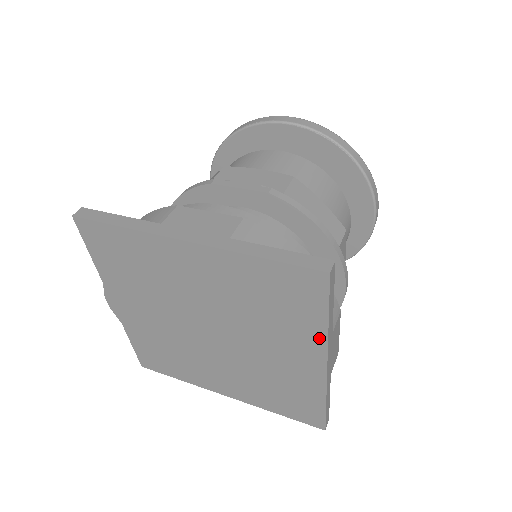
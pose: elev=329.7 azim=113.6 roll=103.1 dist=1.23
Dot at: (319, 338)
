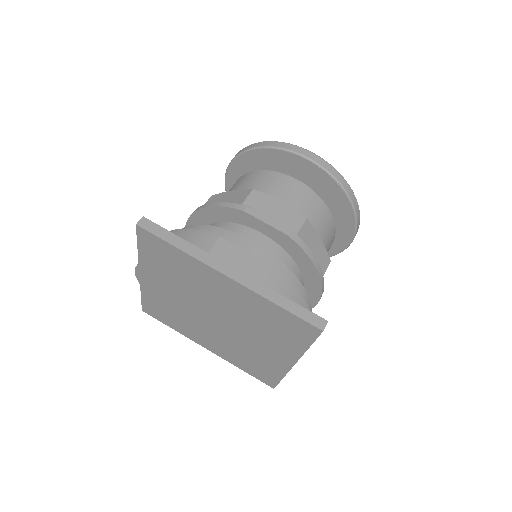
Dot at: (297, 352)
